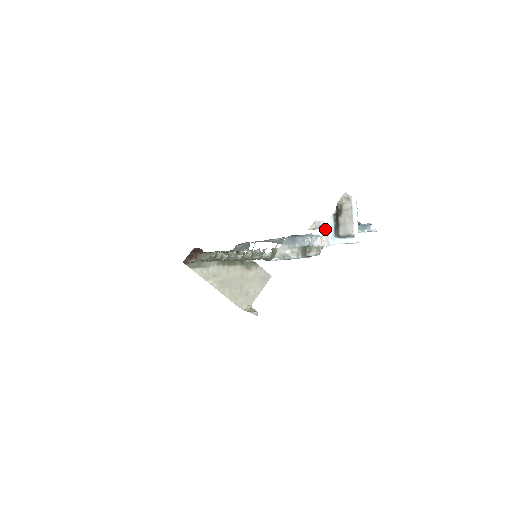
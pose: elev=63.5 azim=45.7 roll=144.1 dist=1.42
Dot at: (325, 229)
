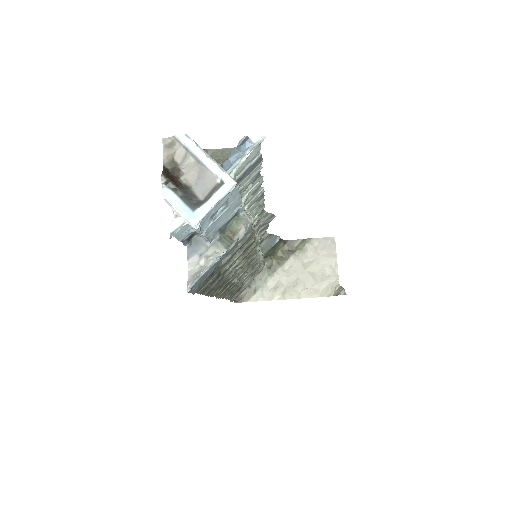
Dot at: (176, 212)
